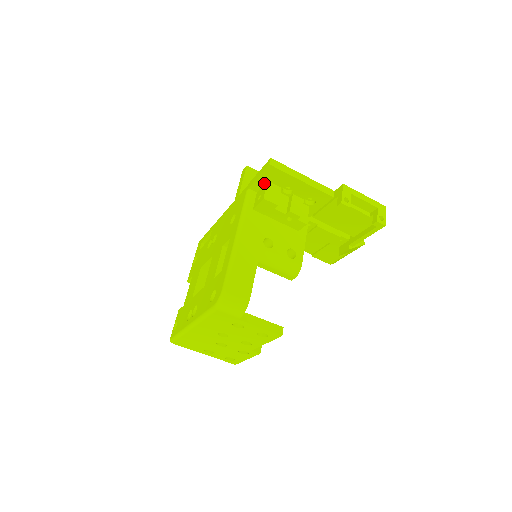
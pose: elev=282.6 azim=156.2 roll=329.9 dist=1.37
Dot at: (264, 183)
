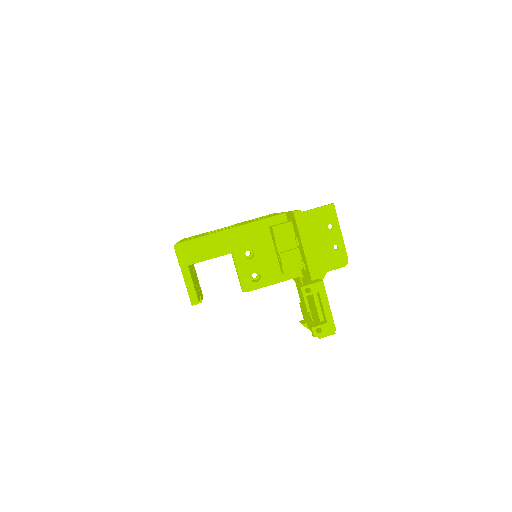
Dot at: (291, 220)
